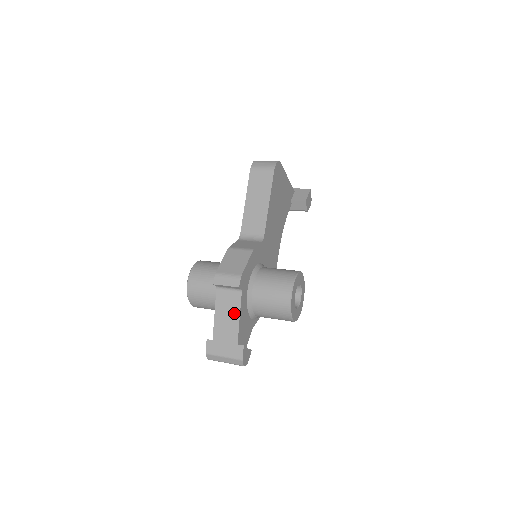
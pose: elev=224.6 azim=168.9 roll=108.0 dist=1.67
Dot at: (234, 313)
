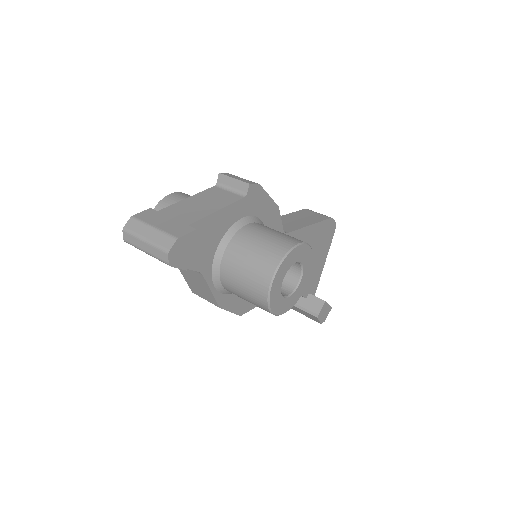
Dot at: (215, 205)
